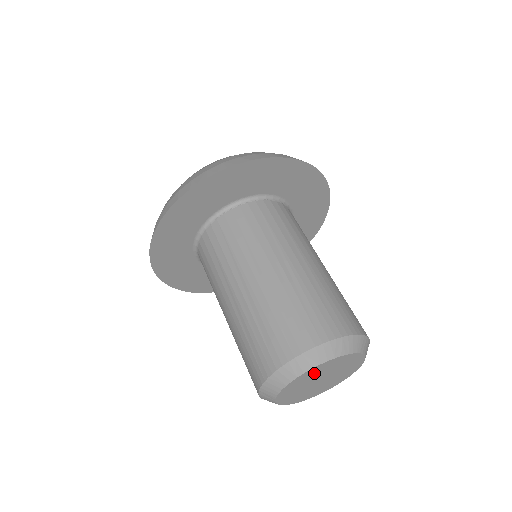
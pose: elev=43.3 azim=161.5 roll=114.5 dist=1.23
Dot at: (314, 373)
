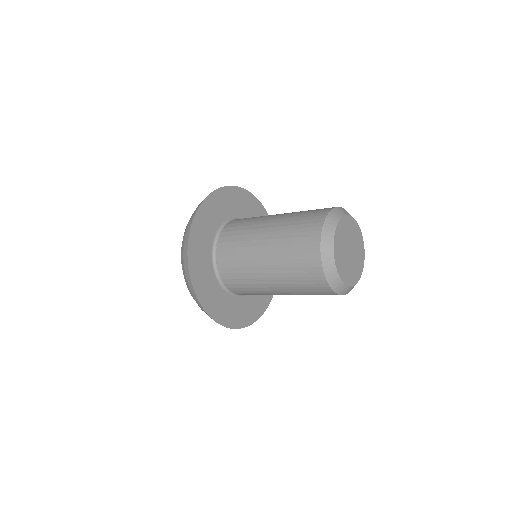
Dot at: (339, 251)
